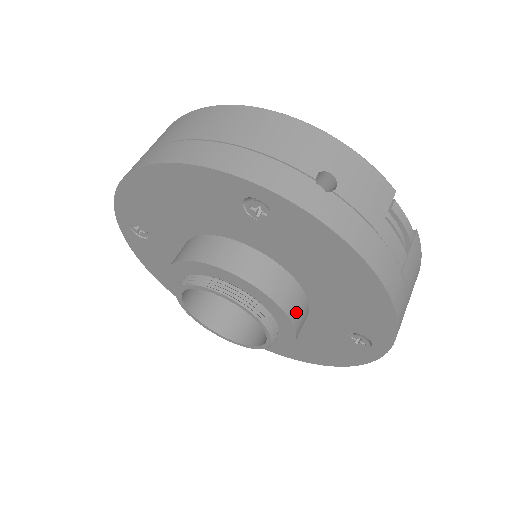
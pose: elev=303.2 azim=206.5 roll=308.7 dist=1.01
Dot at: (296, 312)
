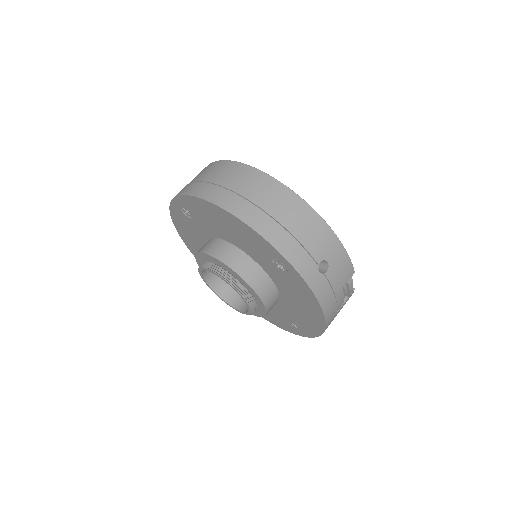
Dot at: (271, 308)
